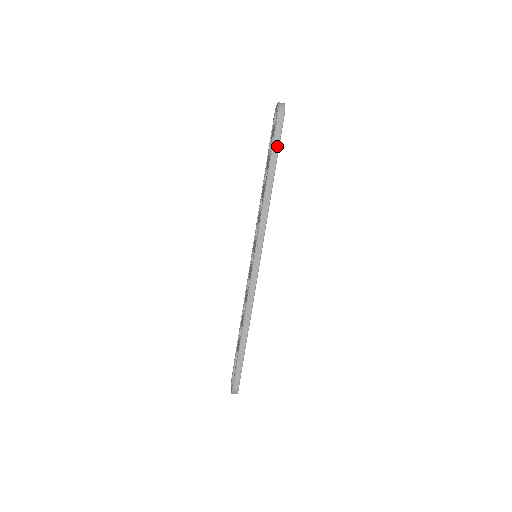
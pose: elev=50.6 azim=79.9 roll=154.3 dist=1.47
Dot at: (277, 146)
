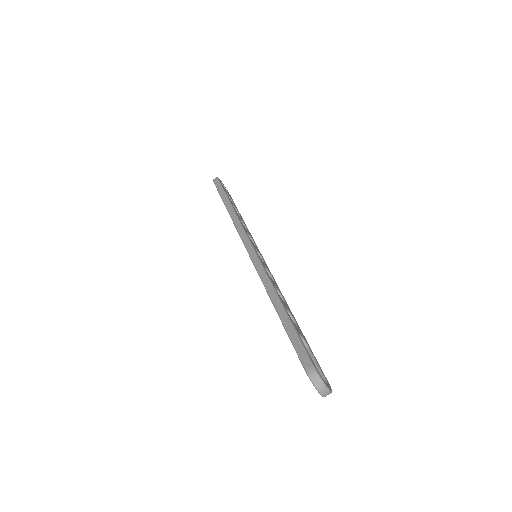
Dot at: (222, 190)
